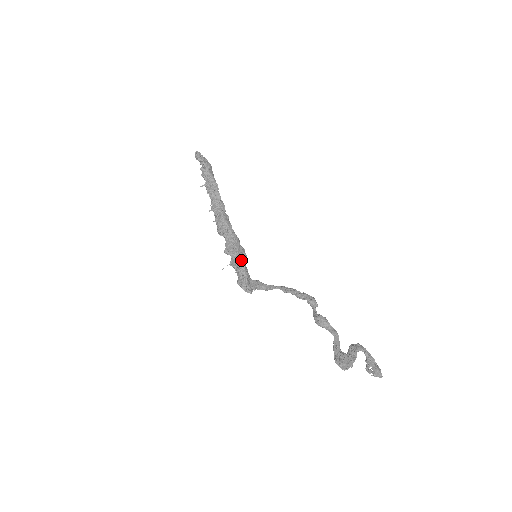
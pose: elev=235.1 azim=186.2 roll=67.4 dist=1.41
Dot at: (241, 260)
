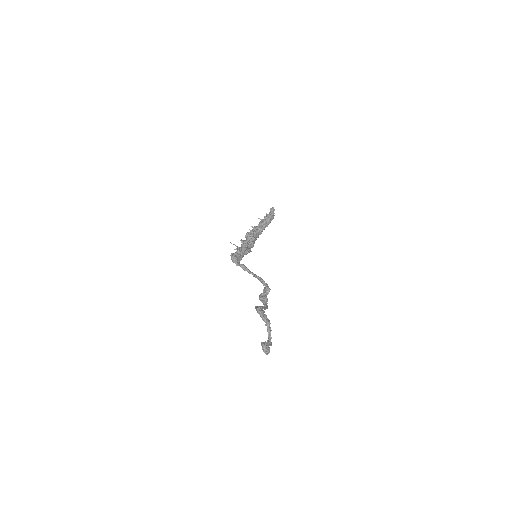
Dot at: (246, 248)
